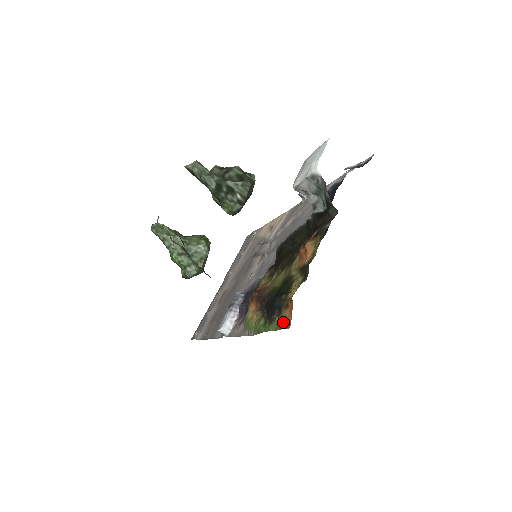
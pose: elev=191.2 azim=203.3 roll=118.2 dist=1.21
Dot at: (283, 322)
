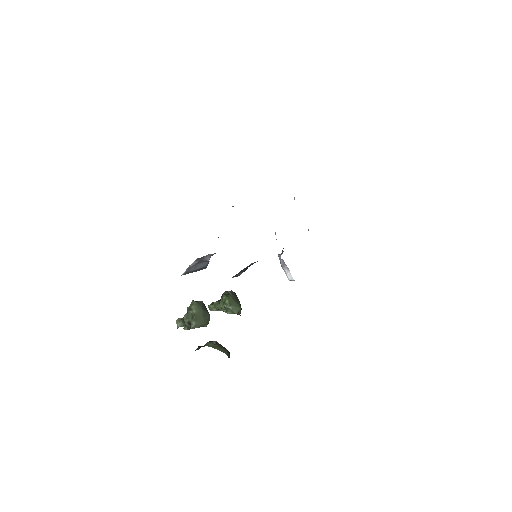
Dot at: occluded
